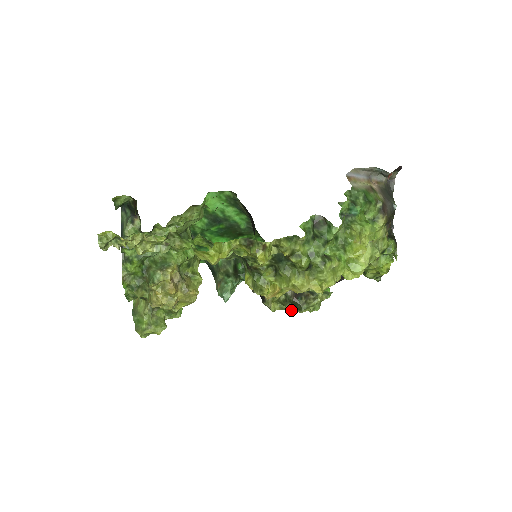
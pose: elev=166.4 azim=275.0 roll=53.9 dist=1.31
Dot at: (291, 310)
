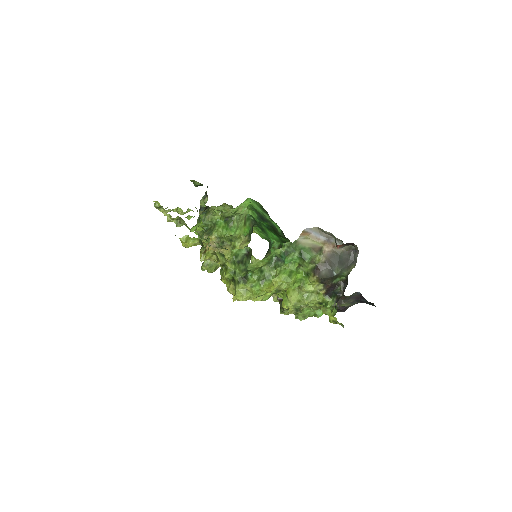
Dot at: occluded
